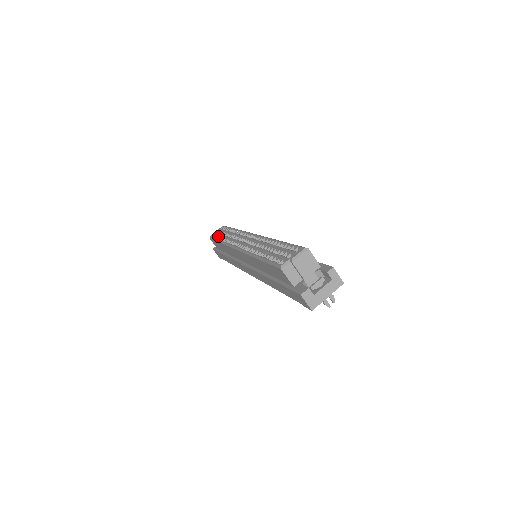
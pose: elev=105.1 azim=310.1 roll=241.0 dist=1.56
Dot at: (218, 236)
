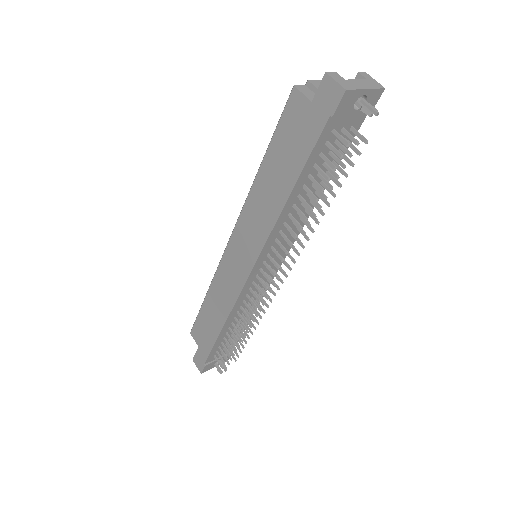
Dot at: occluded
